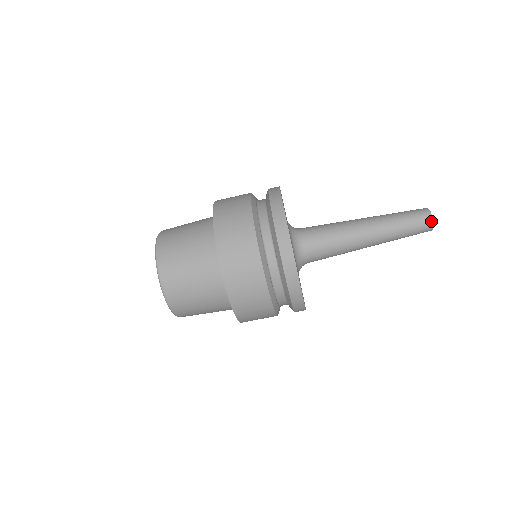
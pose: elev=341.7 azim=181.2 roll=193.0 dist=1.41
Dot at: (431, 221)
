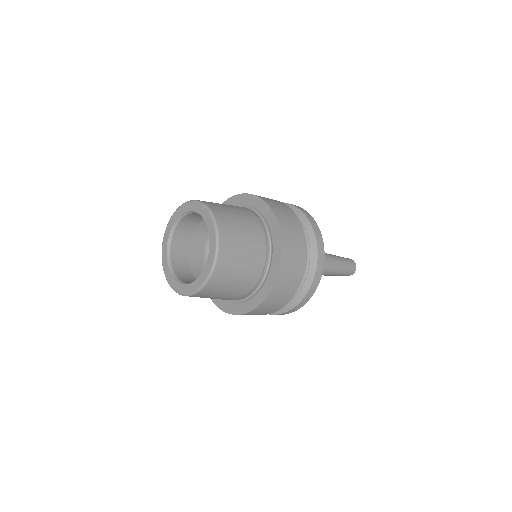
Dot at: (355, 269)
